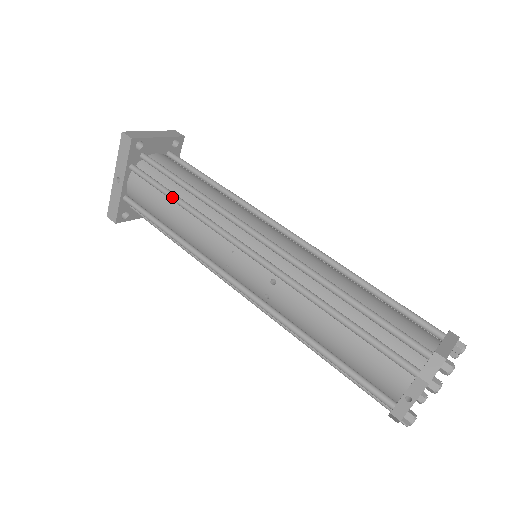
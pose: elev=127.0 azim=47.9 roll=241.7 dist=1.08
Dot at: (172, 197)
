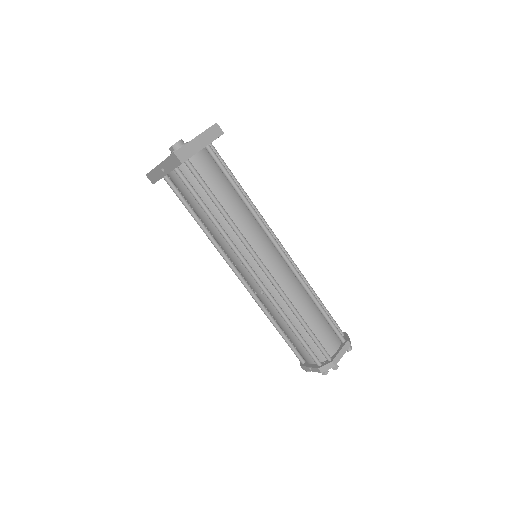
Dot at: (206, 213)
